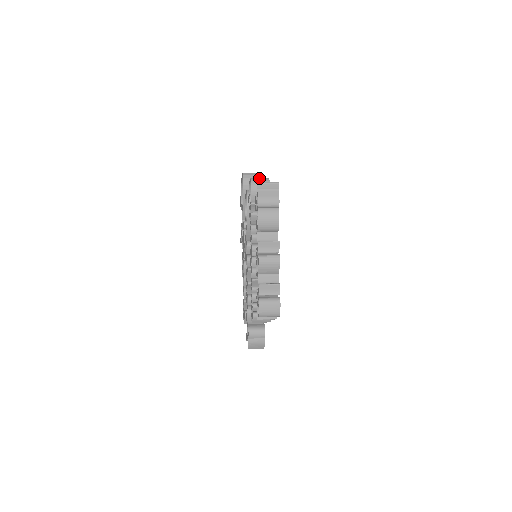
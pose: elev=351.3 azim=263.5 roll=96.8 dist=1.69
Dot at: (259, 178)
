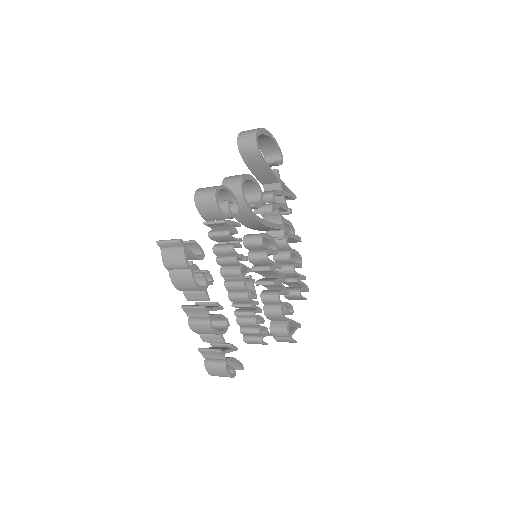
Dot at: (205, 190)
